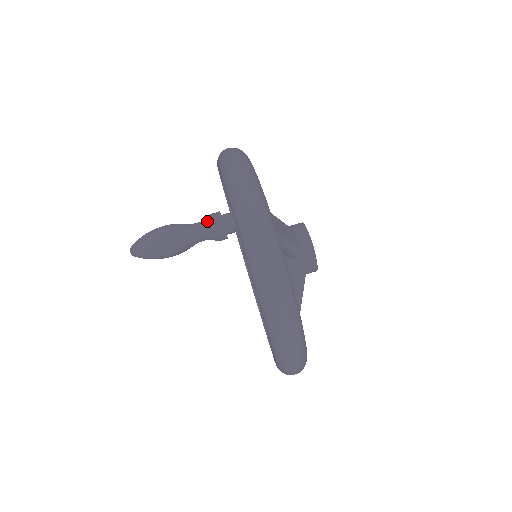
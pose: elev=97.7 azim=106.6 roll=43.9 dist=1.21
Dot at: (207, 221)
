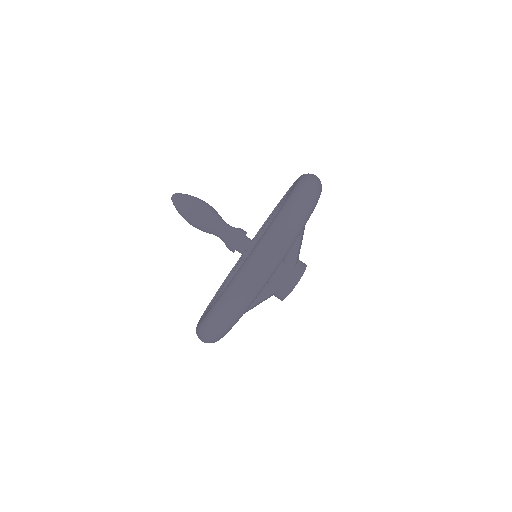
Dot at: (236, 228)
